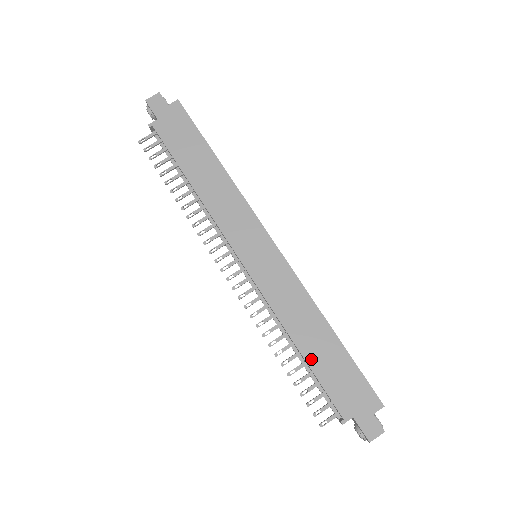
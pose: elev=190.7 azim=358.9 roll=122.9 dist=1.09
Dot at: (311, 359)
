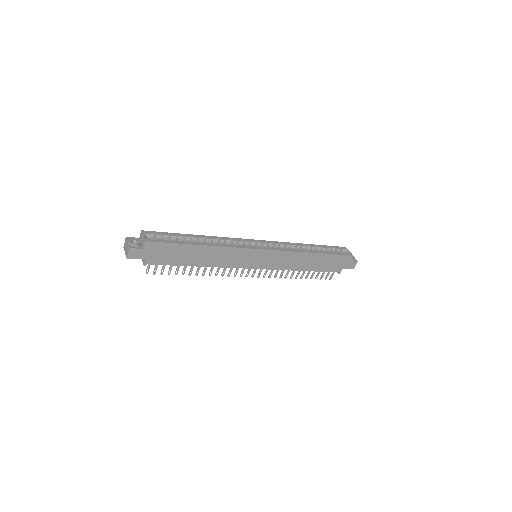
Dot at: (313, 269)
